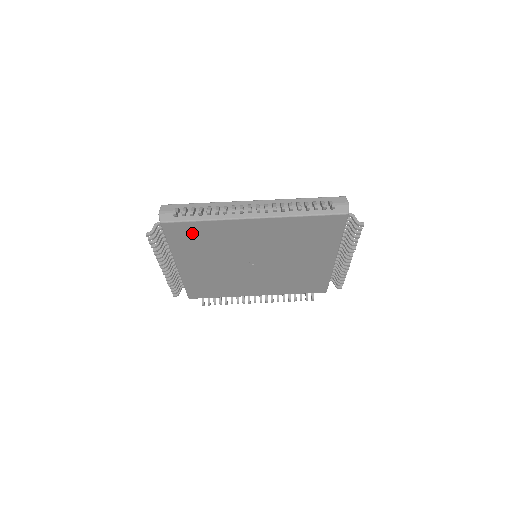
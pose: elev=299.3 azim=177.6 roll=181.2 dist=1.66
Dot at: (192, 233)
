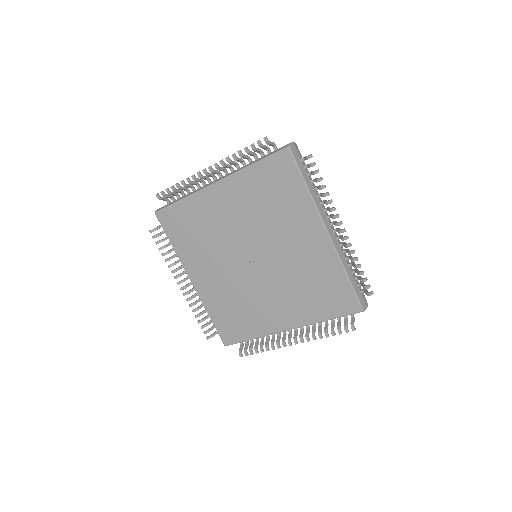
Dot at: (181, 221)
